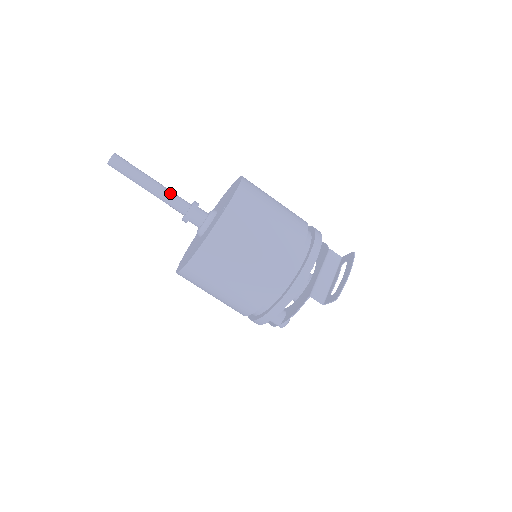
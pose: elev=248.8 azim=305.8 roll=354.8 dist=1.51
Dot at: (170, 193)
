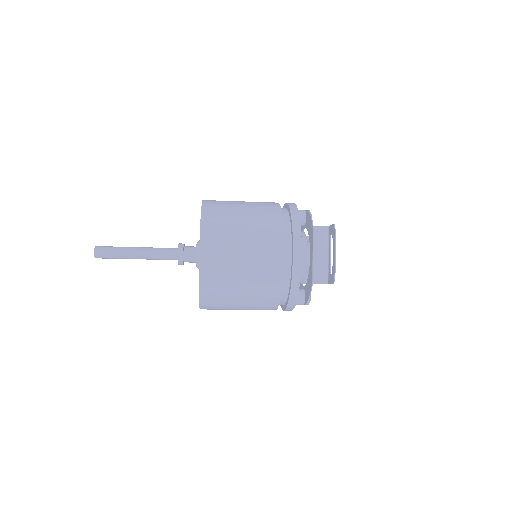
Dot at: (155, 252)
